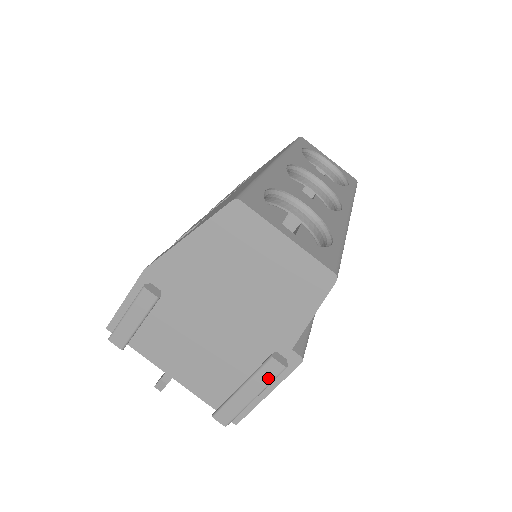
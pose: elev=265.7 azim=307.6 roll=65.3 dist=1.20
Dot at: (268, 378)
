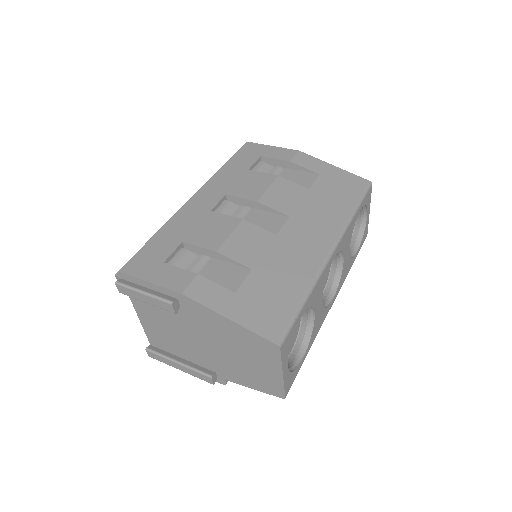
Dot at: (198, 377)
